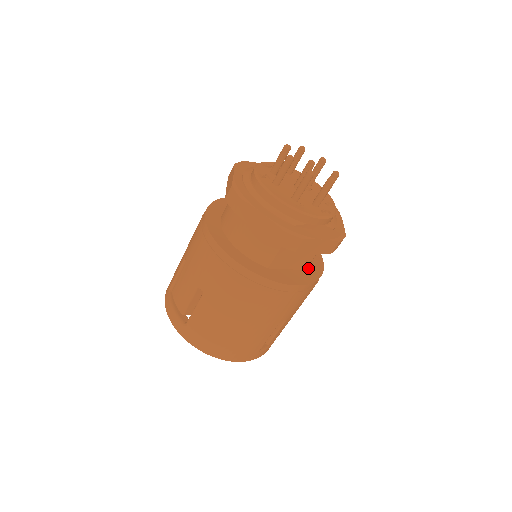
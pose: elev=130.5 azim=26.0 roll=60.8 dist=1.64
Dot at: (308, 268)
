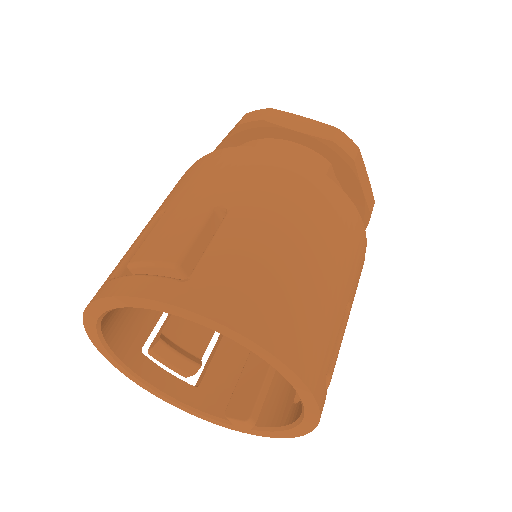
Dot at: occluded
